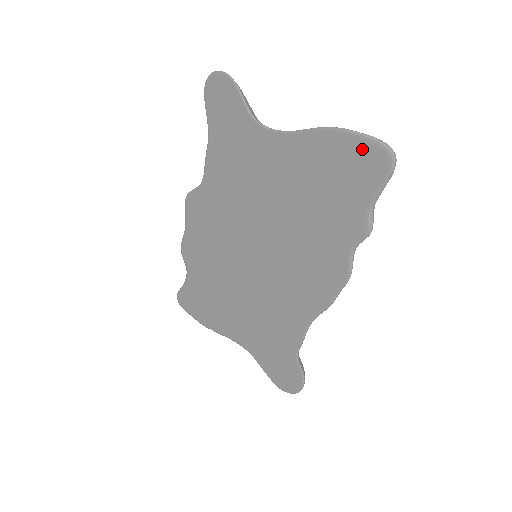
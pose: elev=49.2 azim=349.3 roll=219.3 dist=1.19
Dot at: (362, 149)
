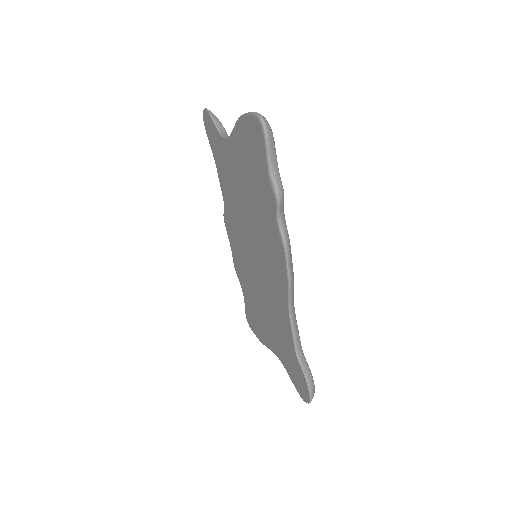
Dot at: (251, 125)
